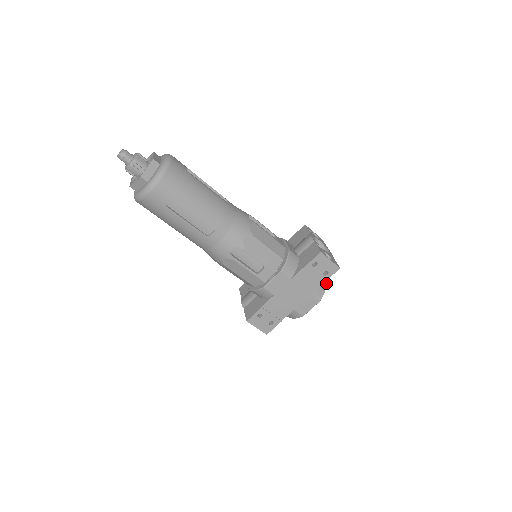
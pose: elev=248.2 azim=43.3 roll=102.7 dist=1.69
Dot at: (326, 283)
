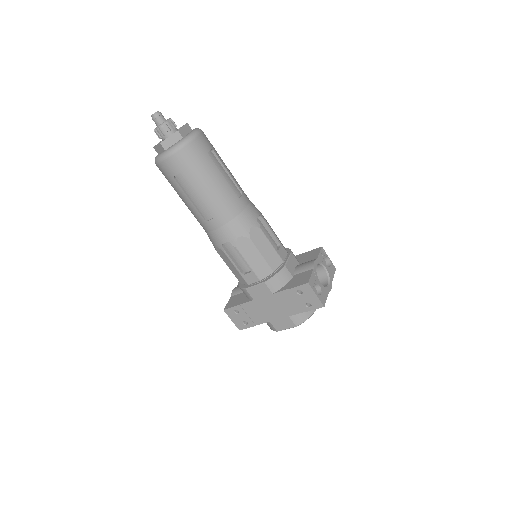
Dot at: (312, 312)
